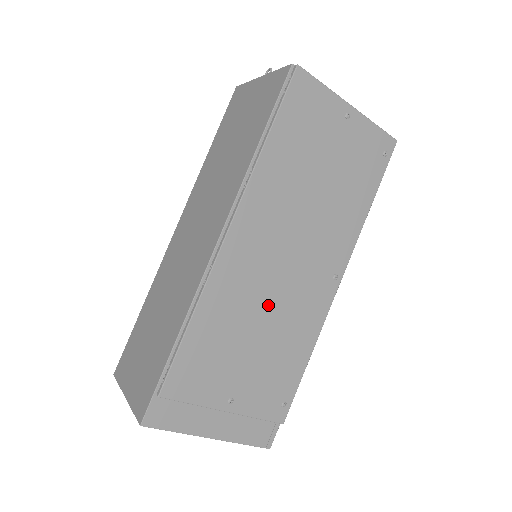
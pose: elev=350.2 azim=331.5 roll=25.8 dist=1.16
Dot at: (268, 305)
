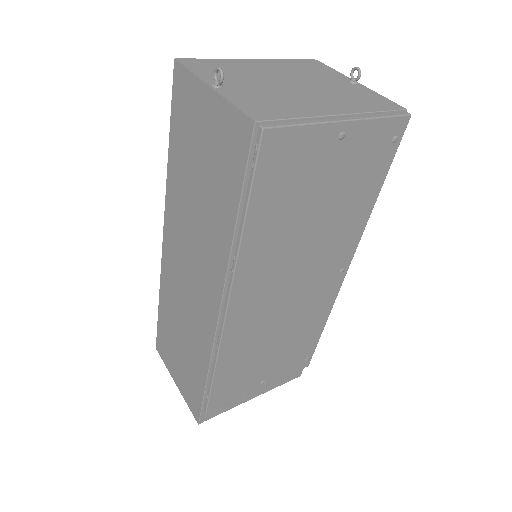
Dot at: (280, 325)
